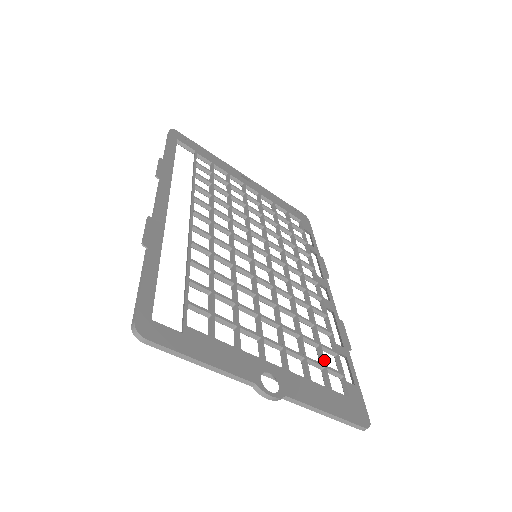
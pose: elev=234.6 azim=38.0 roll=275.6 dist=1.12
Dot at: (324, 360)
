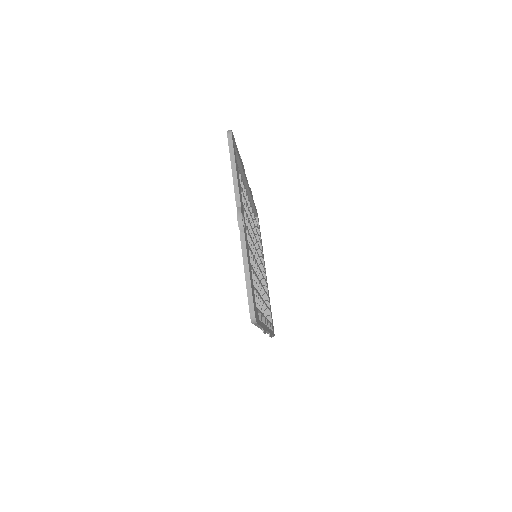
Dot at: (256, 290)
